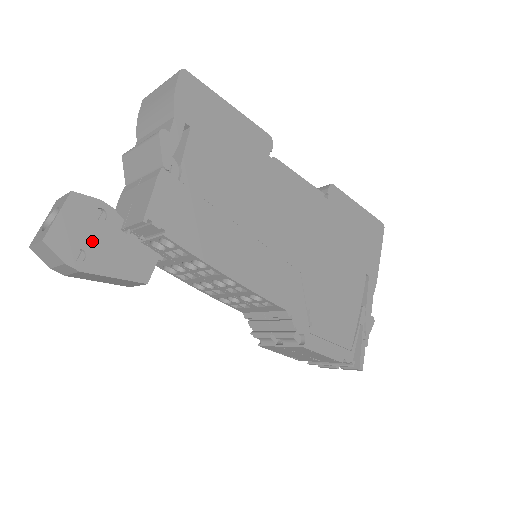
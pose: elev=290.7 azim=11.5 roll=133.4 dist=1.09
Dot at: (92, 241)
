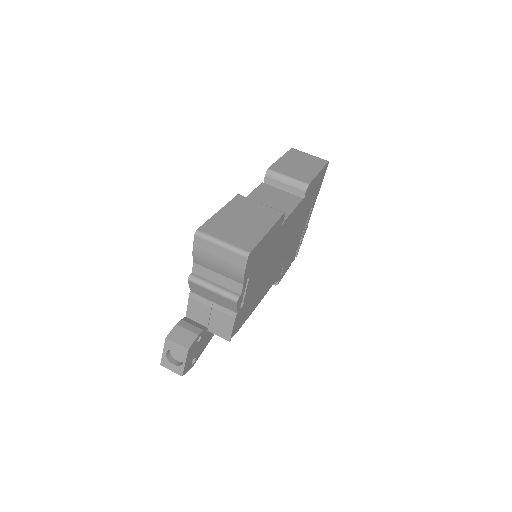
Dot at: (197, 351)
